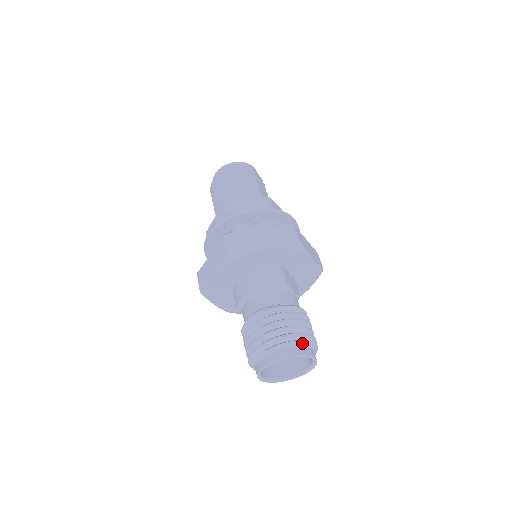
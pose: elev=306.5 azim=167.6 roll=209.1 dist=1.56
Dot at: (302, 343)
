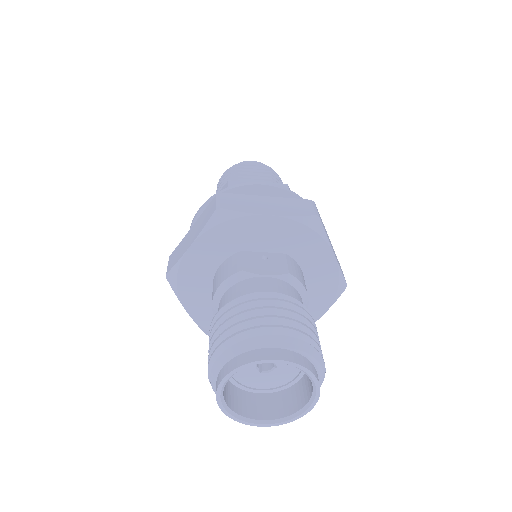
Dot at: (242, 346)
